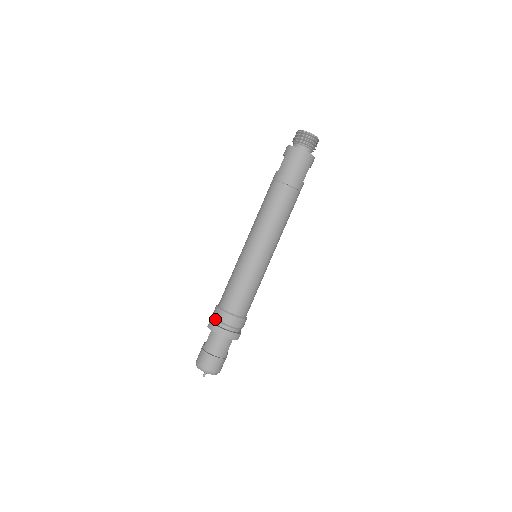
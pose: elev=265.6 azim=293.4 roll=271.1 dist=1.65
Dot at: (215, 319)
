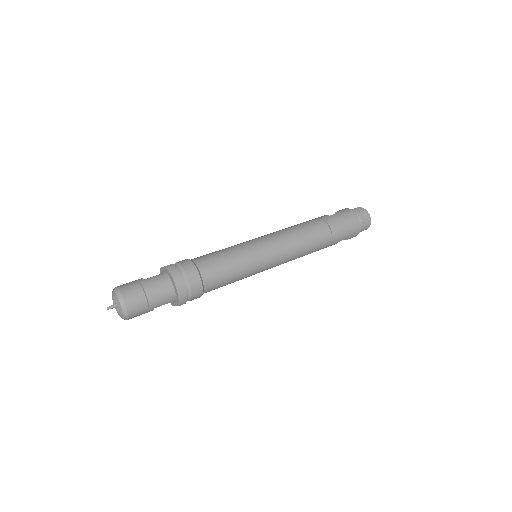
Dot at: (179, 267)
